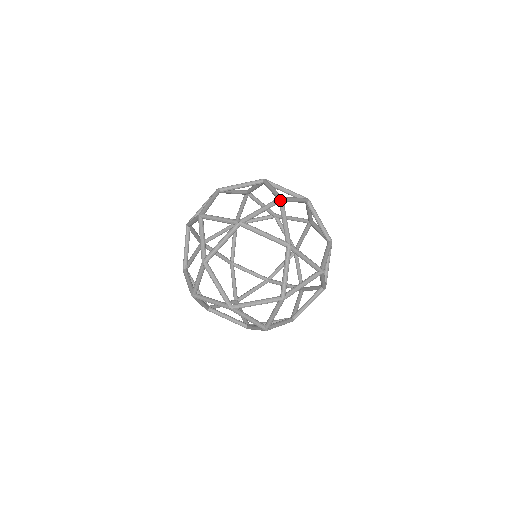
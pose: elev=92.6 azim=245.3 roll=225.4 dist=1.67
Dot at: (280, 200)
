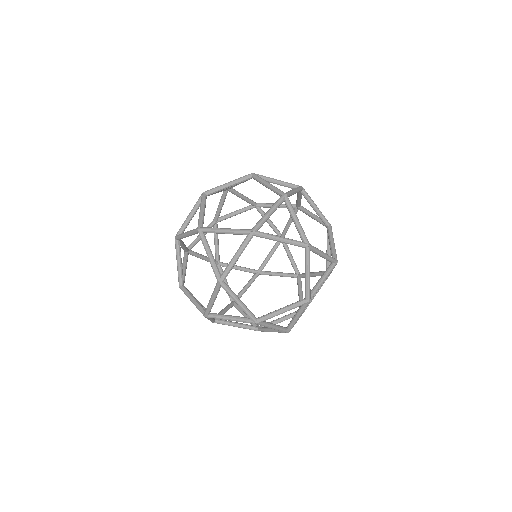
Dot at: (285, 198)
